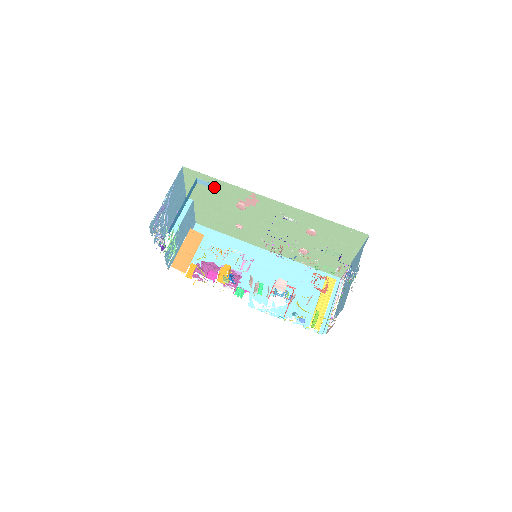
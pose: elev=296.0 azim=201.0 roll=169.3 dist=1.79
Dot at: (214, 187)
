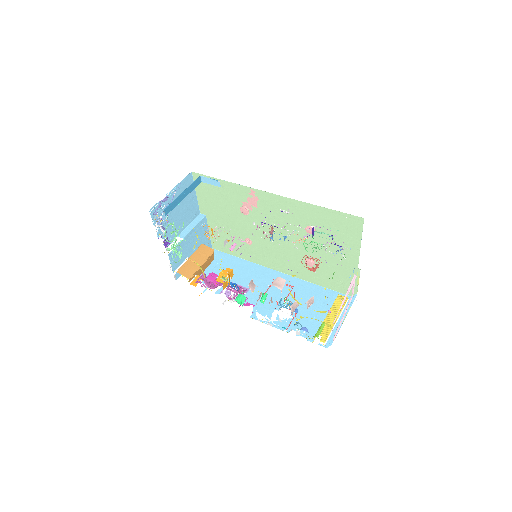
Dot at: (215, 183)
